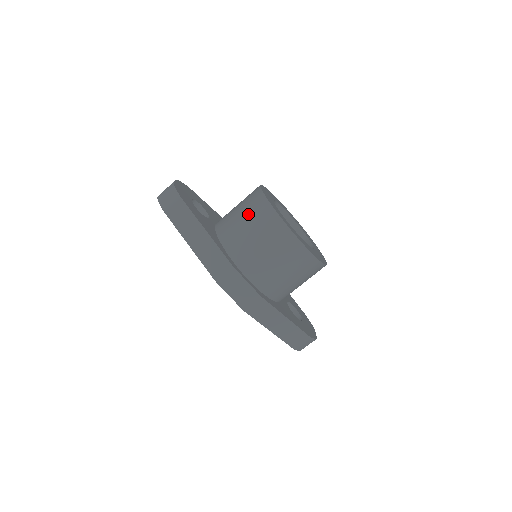
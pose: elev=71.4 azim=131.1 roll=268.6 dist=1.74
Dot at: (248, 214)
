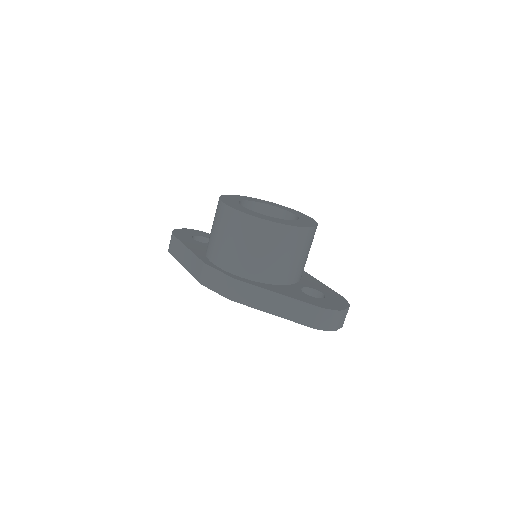
Dot at: occluded
